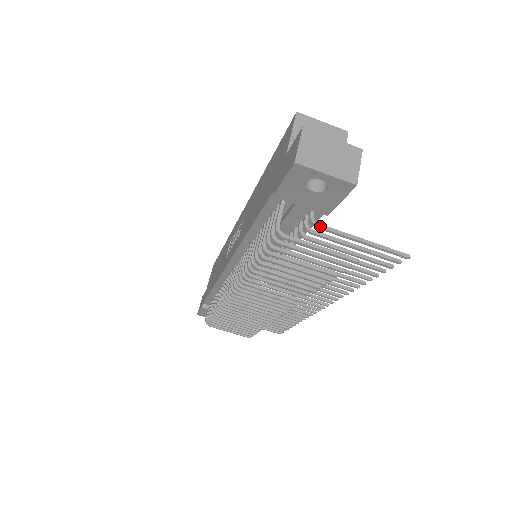
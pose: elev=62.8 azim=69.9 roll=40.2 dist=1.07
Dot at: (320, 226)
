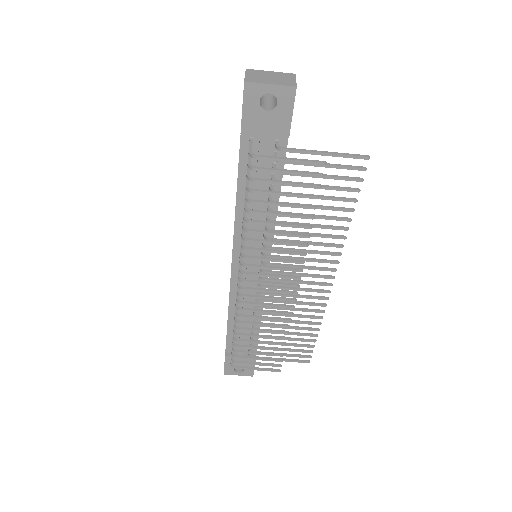
Dot at: (286, 149)
